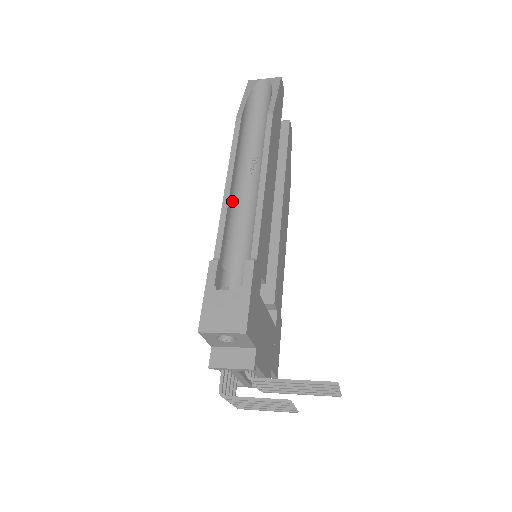
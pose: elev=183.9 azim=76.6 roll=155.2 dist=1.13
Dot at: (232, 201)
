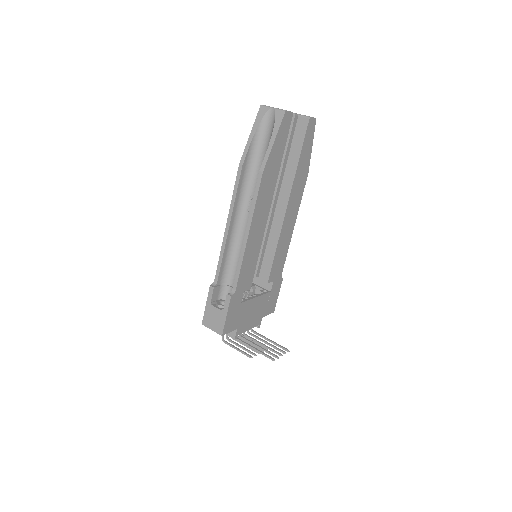
Dot at: (231, 237)
